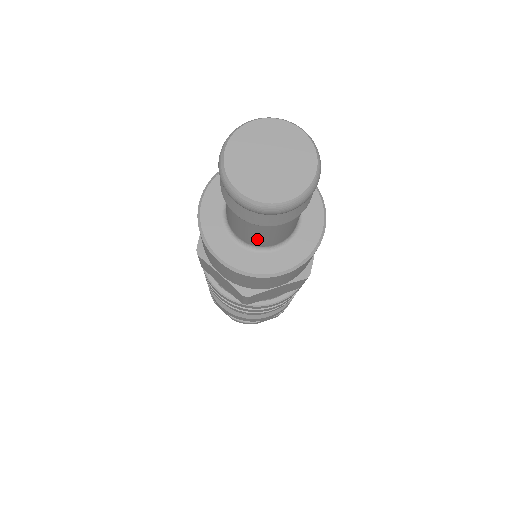
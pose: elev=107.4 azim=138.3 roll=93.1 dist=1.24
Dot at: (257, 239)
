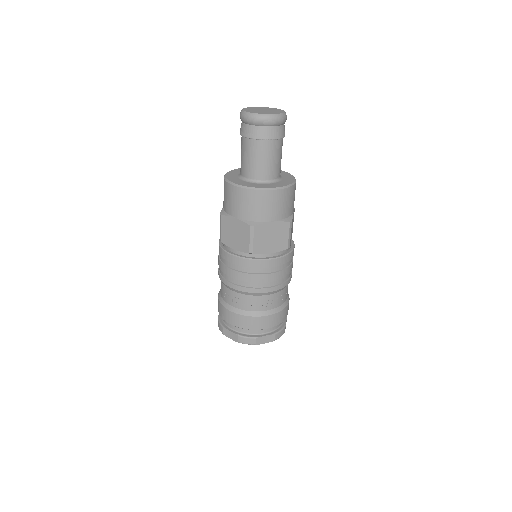
Dot at: (242, 164)
